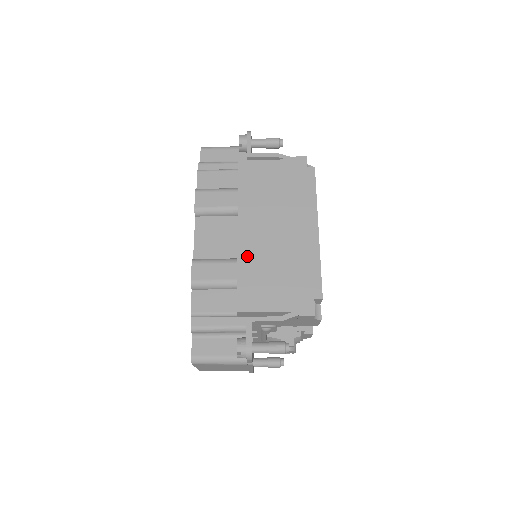
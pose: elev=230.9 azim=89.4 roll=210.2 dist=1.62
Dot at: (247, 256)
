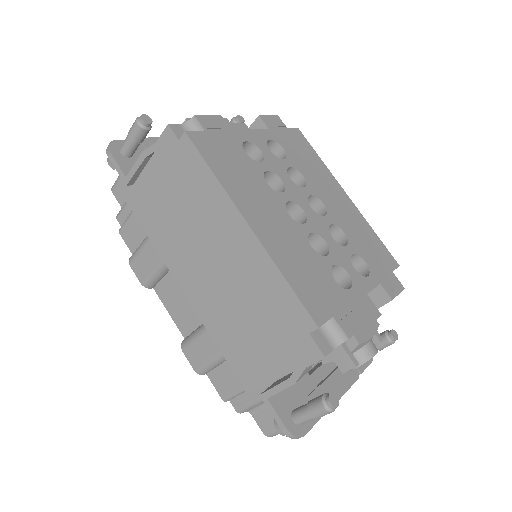
Dot at: (210, 318)
